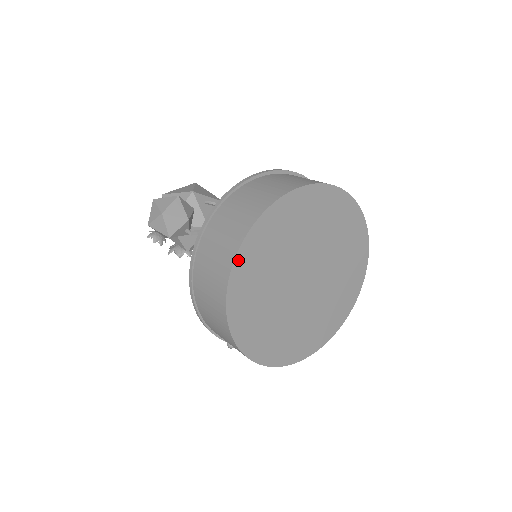
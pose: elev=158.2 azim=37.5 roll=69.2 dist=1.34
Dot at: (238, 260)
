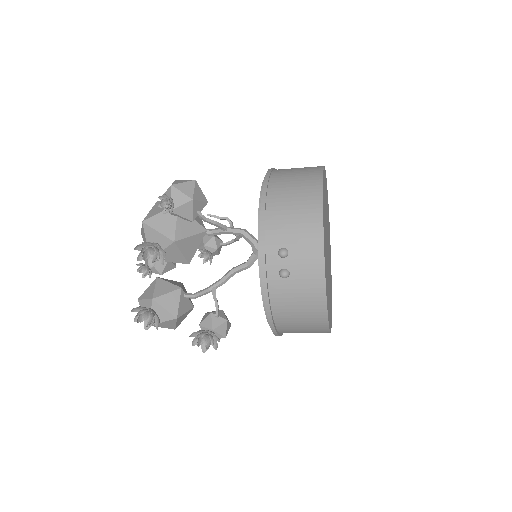
Dot at: occluded
